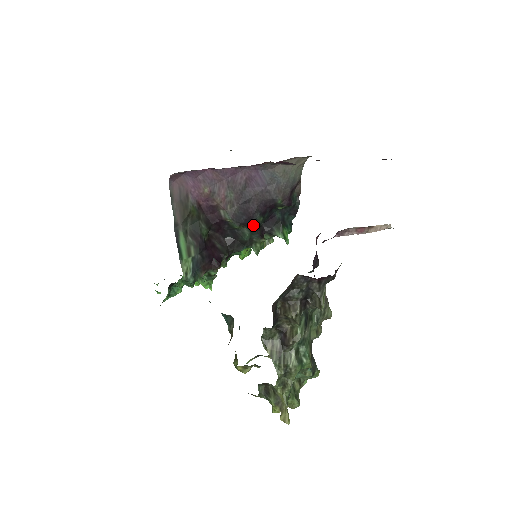
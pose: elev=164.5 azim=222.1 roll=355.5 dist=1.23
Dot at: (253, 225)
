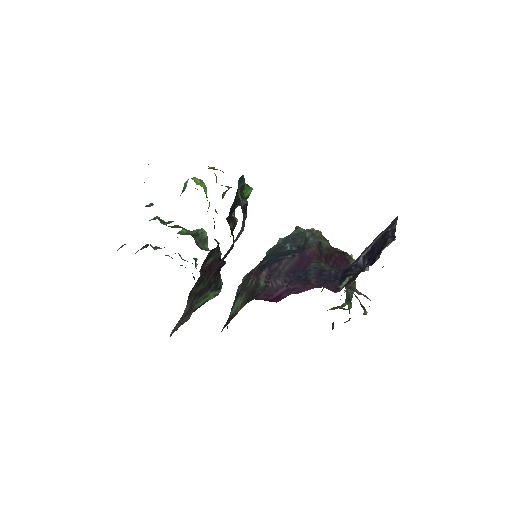
Dot at: occluded
